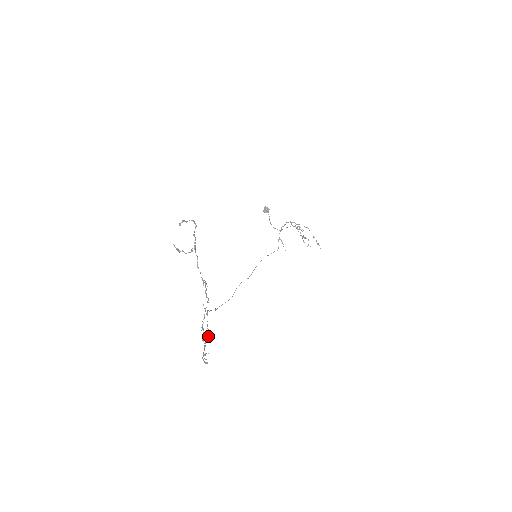
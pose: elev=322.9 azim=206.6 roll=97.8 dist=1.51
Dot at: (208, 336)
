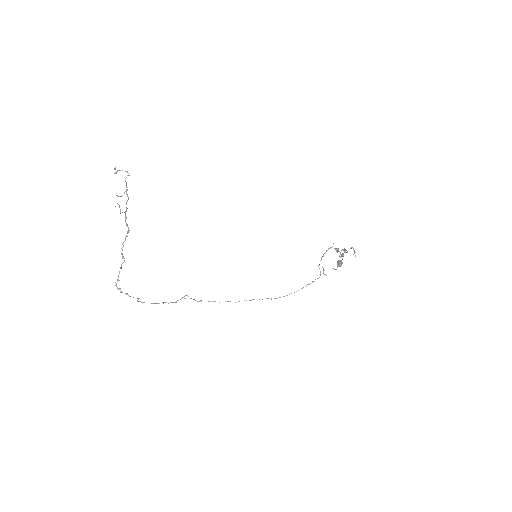
Dot at: (164, 302)
